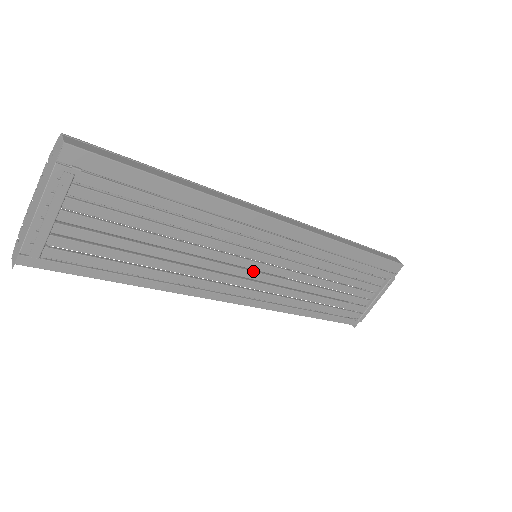
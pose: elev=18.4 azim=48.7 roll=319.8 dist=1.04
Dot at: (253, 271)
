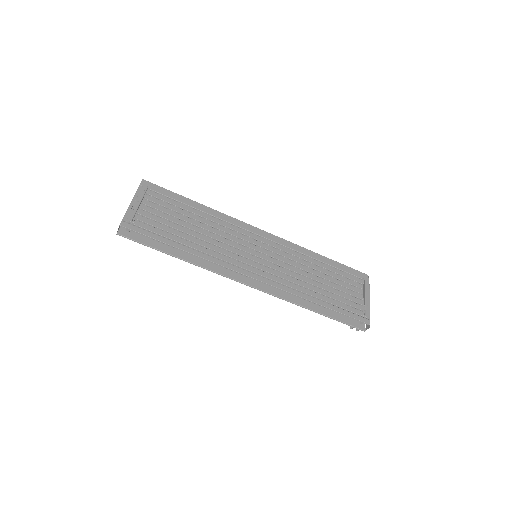
Dot at: (256, 257)
